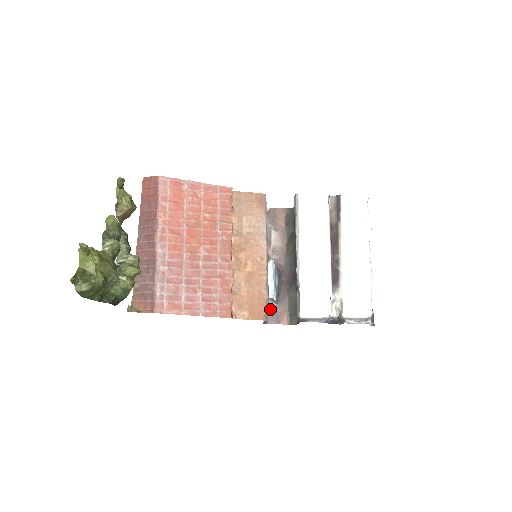
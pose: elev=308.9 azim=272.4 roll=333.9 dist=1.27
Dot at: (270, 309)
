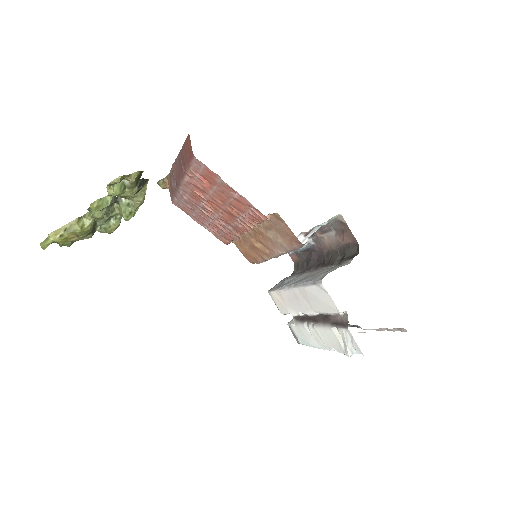
Dot at: occluded
